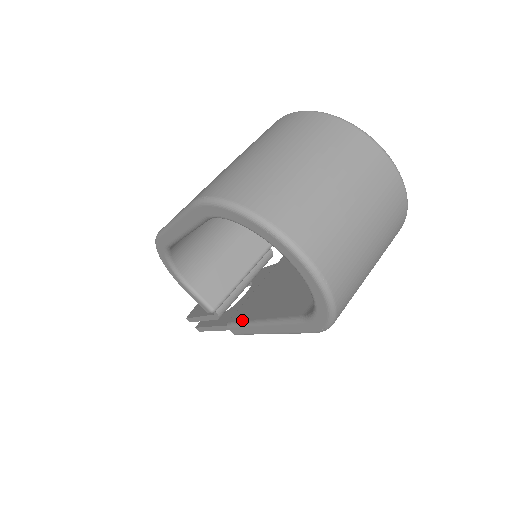
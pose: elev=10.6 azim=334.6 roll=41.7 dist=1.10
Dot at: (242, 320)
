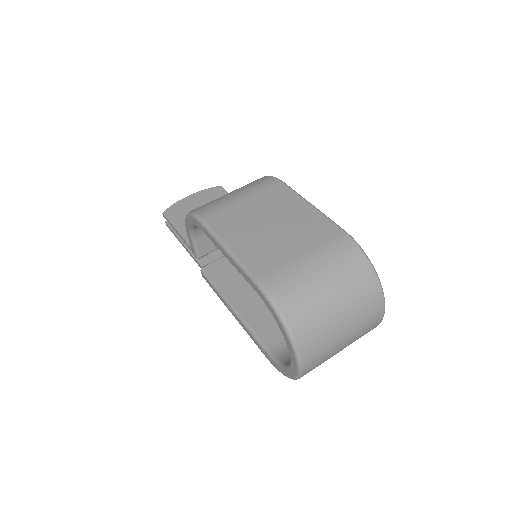
Dot at: (218, 285)
